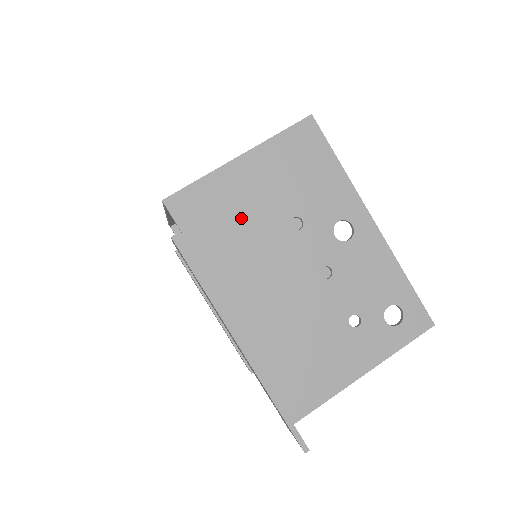
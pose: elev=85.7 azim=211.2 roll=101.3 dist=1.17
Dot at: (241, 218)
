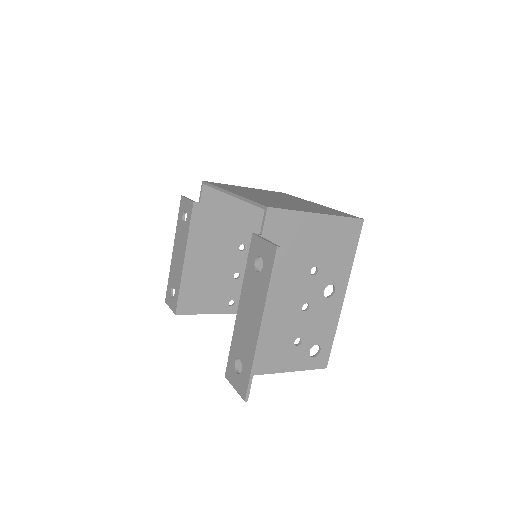
Dot at: (294, 248)
